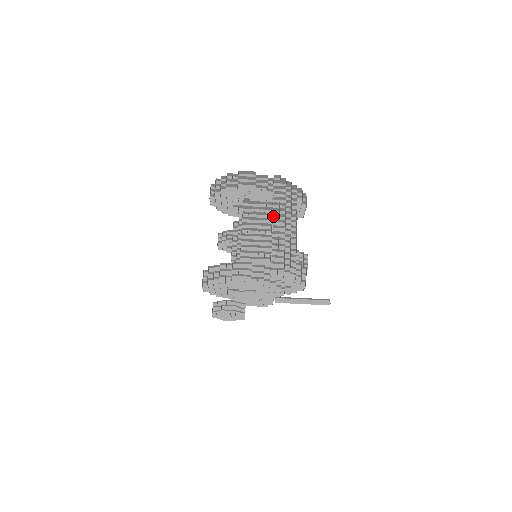
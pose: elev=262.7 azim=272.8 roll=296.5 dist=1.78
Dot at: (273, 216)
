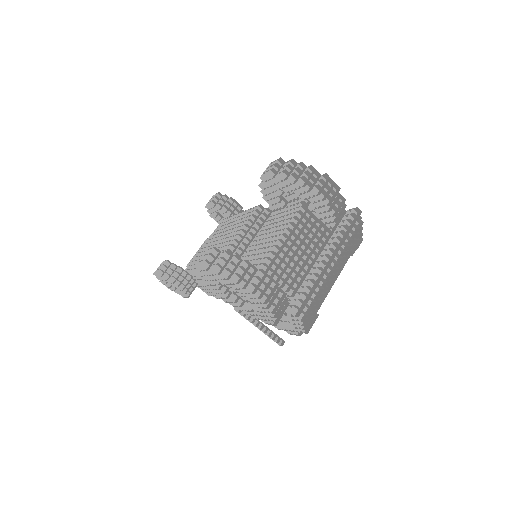
Dot at: (328, 248)
